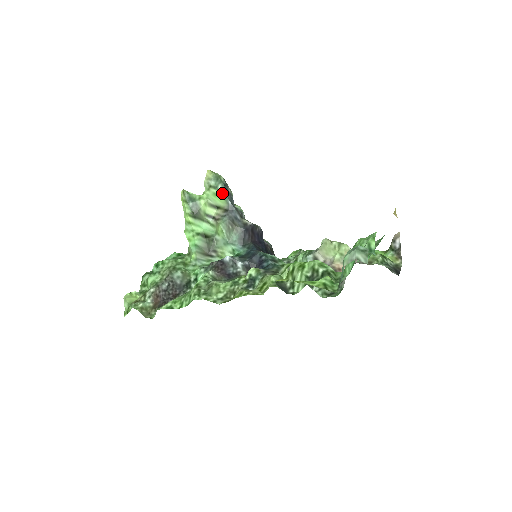
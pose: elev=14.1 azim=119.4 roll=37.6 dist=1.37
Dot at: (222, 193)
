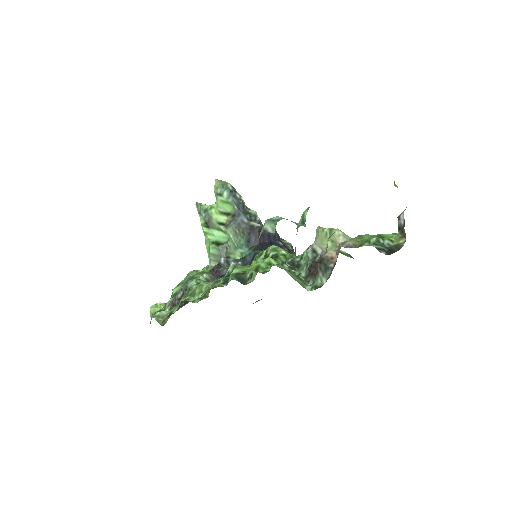
Dot at: (228, 199)
